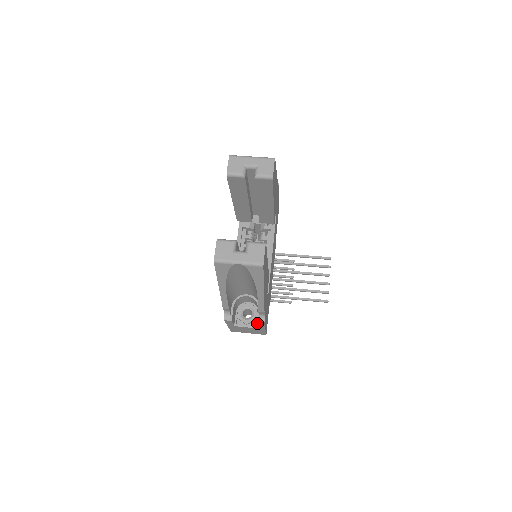
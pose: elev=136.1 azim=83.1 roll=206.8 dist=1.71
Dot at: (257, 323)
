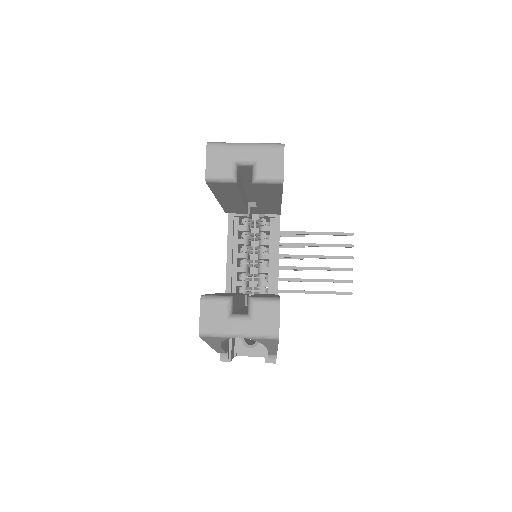
Dot at: occluded
